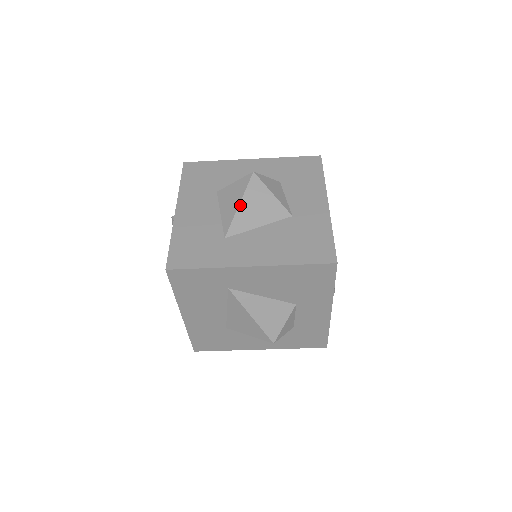
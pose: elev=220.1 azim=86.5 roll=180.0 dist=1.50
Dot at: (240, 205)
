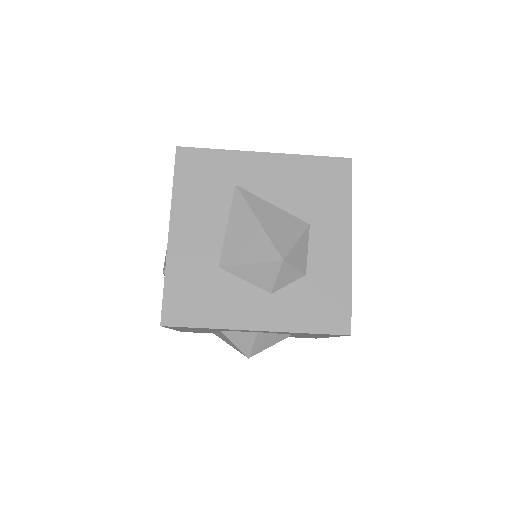
Dot at: occluded
